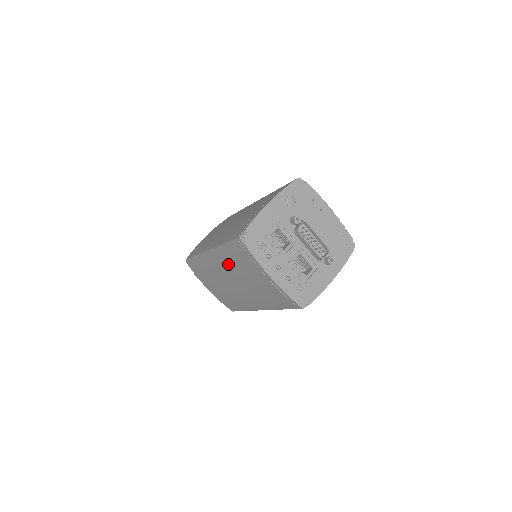
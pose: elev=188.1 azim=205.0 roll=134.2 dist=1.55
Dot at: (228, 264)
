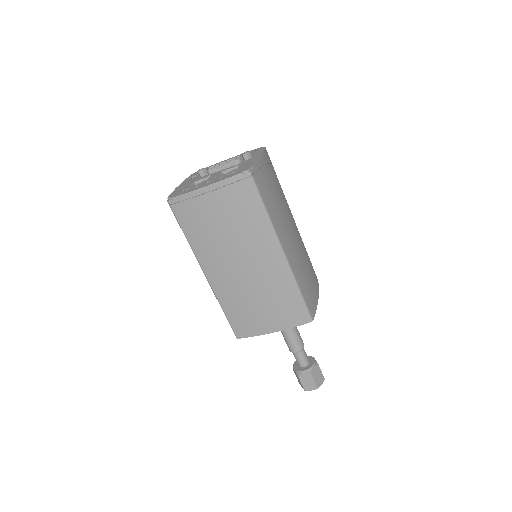
Dot at: (210, 249)
